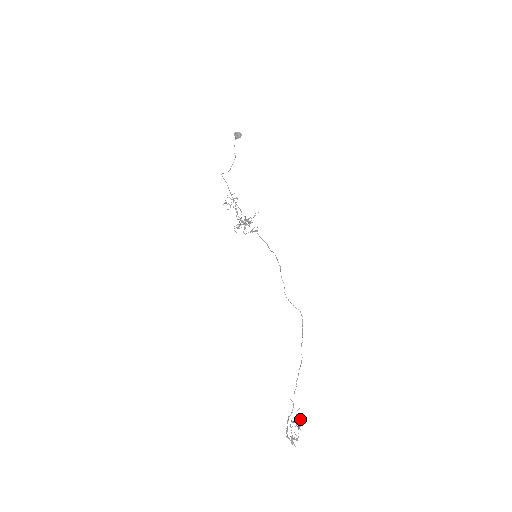
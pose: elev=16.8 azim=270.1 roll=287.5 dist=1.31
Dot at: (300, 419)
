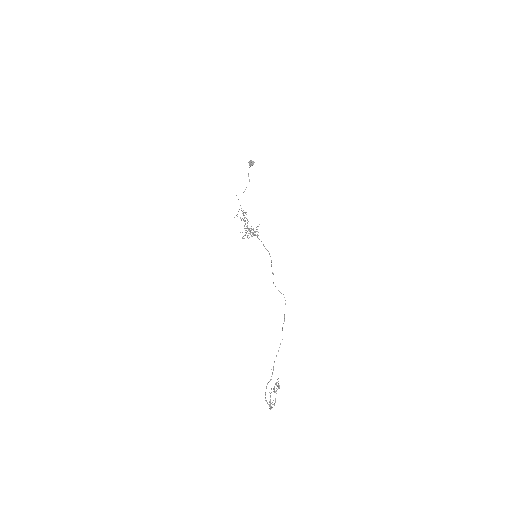
Dot at: (277, 385)
